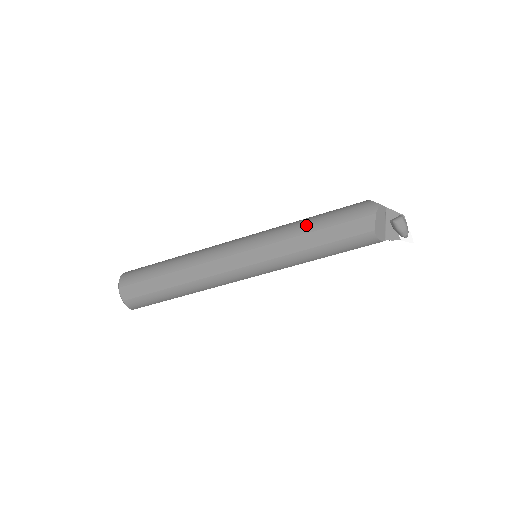
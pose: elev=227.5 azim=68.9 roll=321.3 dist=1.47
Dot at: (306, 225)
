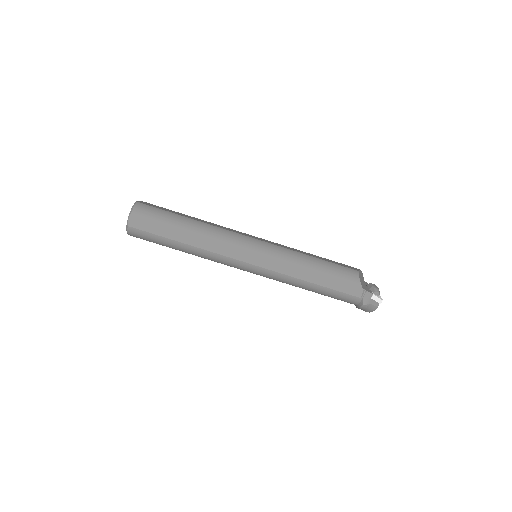
Dot at: occluded
